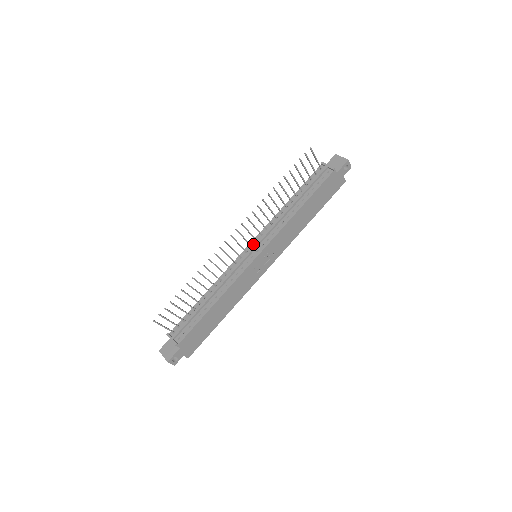
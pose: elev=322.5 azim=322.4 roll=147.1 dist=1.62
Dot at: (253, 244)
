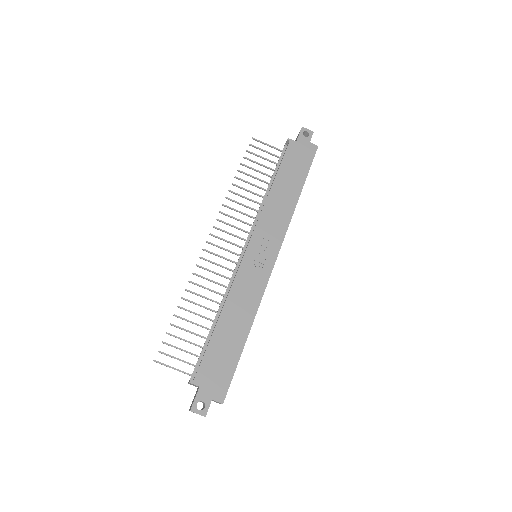
Dot at: occluded
